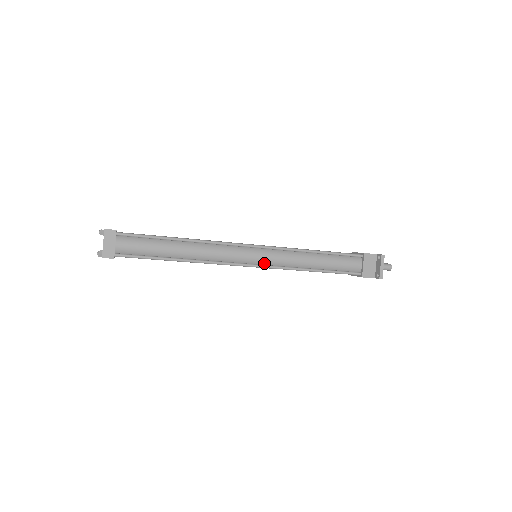
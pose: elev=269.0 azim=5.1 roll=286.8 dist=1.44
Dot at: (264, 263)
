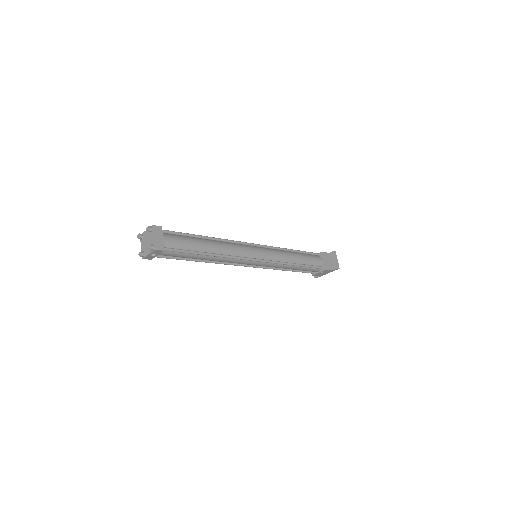
Dot at: (266, 259)
